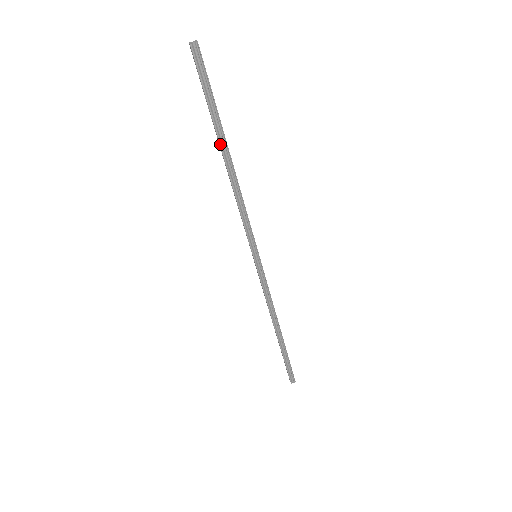
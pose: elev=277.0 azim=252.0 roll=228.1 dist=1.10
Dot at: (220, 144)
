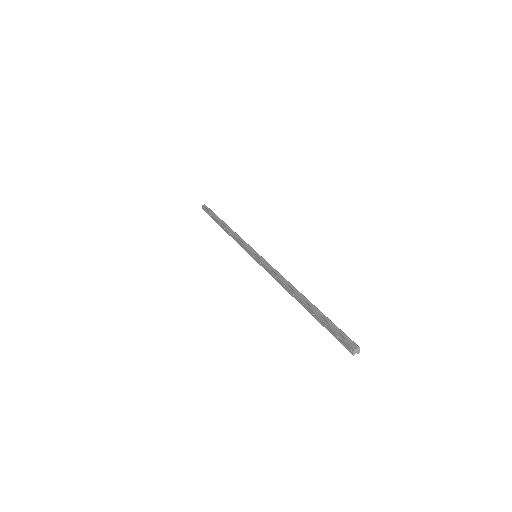
Dot at: (219, 221)
